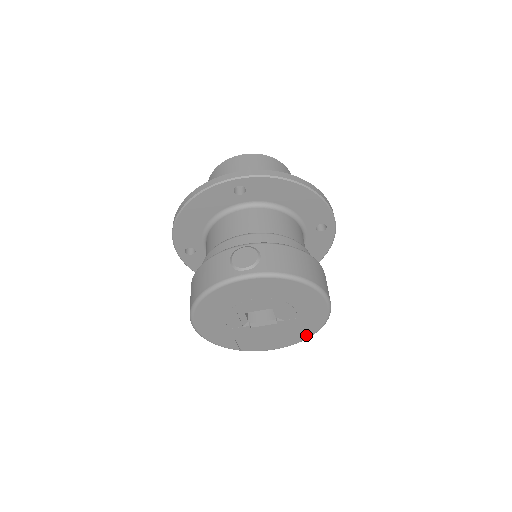
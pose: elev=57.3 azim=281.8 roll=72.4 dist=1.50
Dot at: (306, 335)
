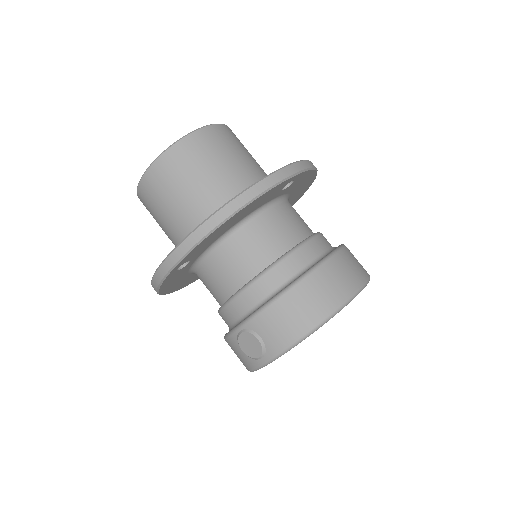
Dot at: occluded
